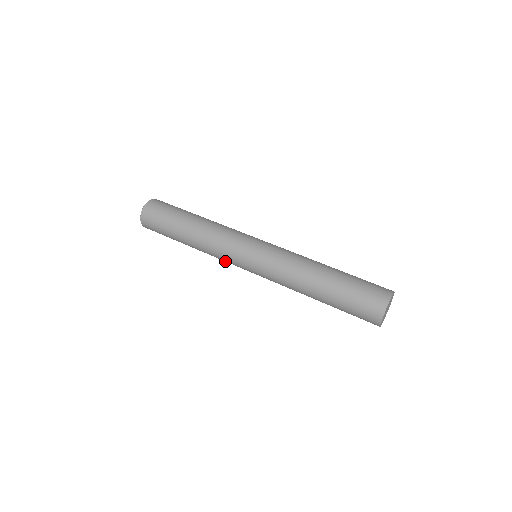
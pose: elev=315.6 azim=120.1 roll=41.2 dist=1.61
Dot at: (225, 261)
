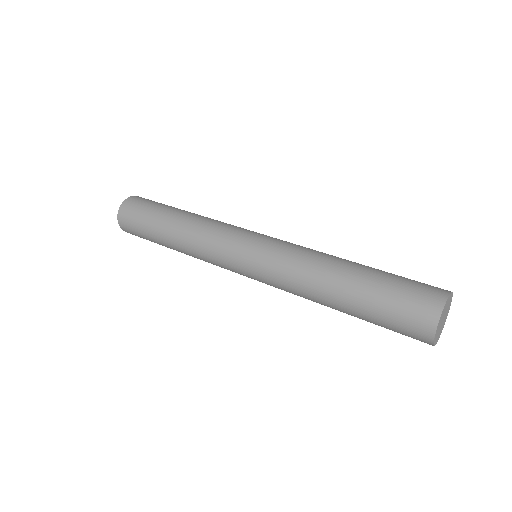
Dot at: (212, 250)
